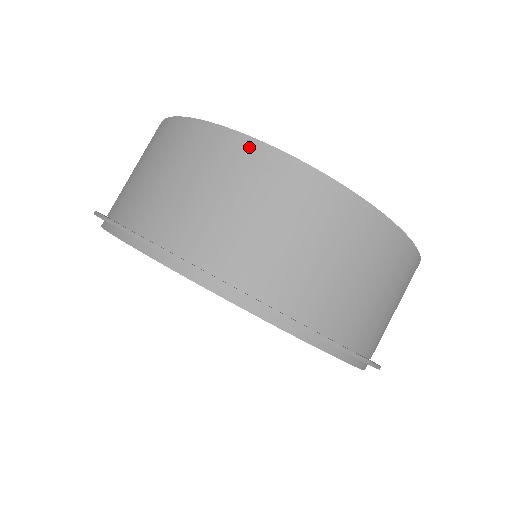
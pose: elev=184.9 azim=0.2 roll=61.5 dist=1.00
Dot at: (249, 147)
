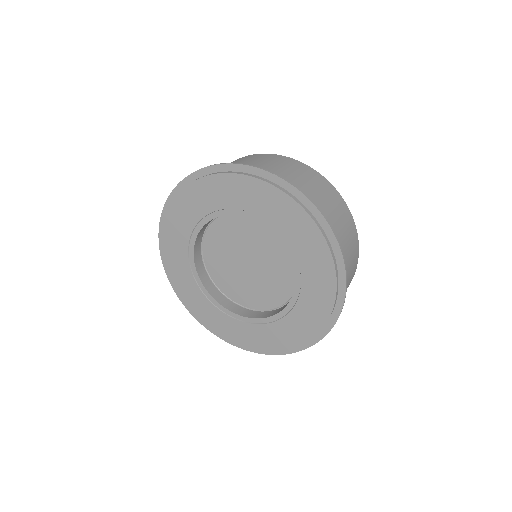
Dot at: (334, 190)
